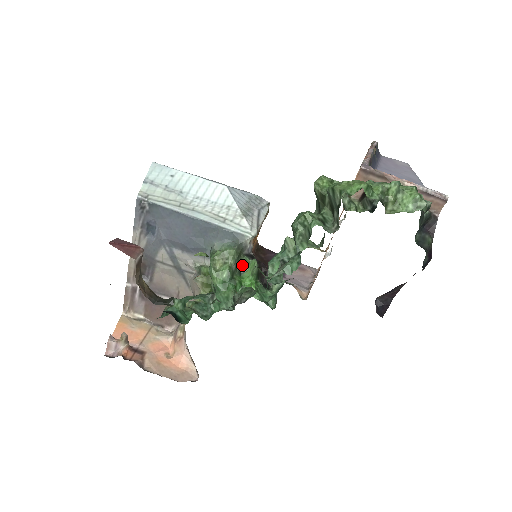
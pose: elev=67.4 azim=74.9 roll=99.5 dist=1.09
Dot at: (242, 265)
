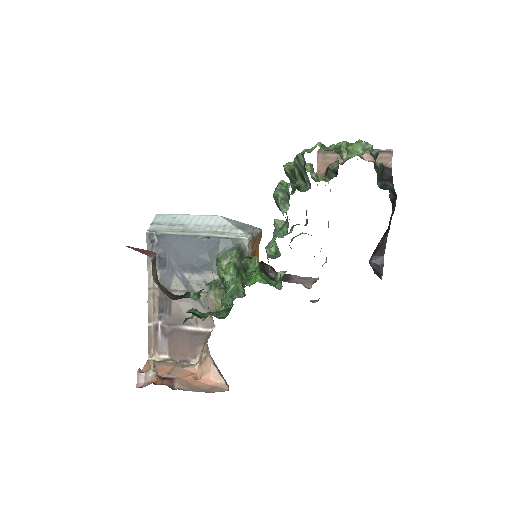
Dot at: (245, 264)
